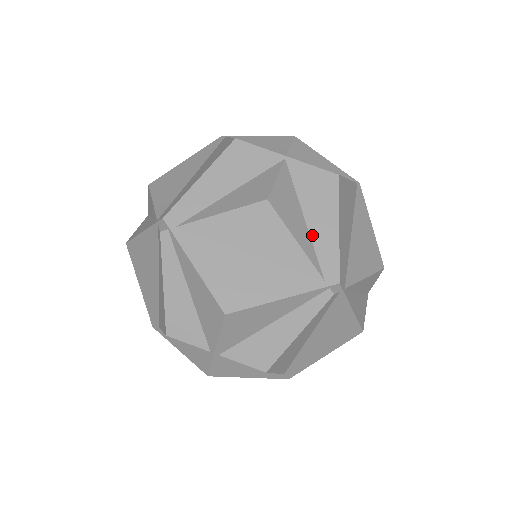
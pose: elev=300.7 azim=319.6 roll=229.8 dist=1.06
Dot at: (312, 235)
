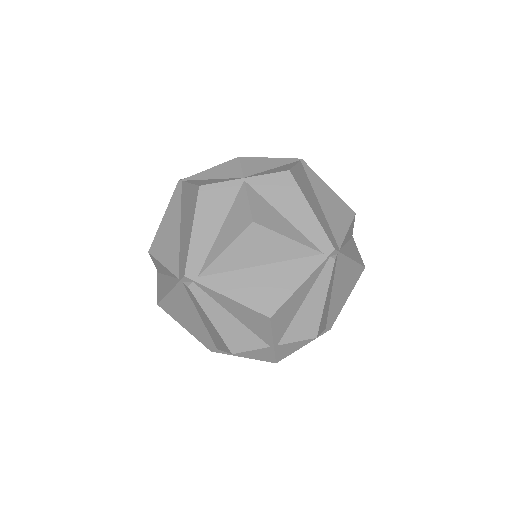
Dot at: (296, 226)
